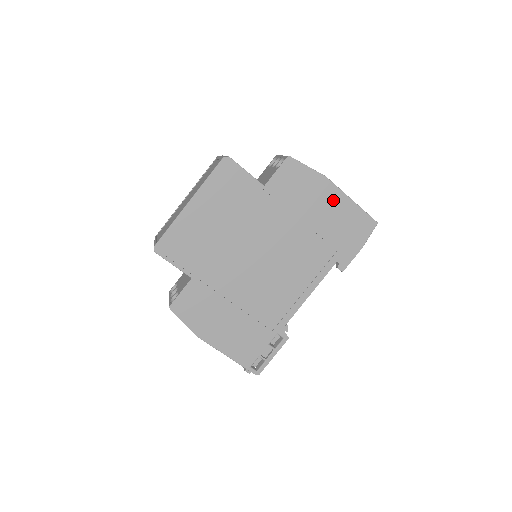
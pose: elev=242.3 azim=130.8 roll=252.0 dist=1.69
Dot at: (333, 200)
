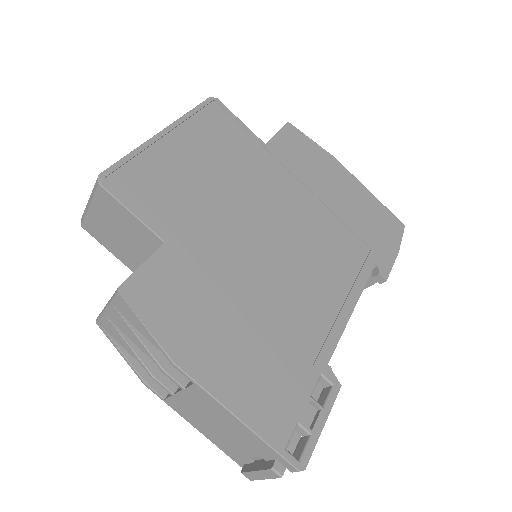
Dot at: (349, 185)
